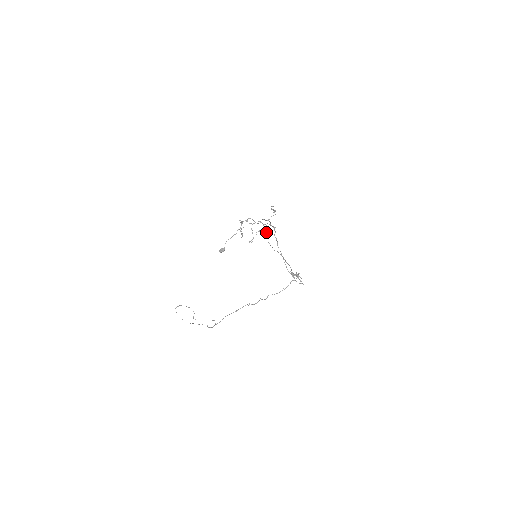
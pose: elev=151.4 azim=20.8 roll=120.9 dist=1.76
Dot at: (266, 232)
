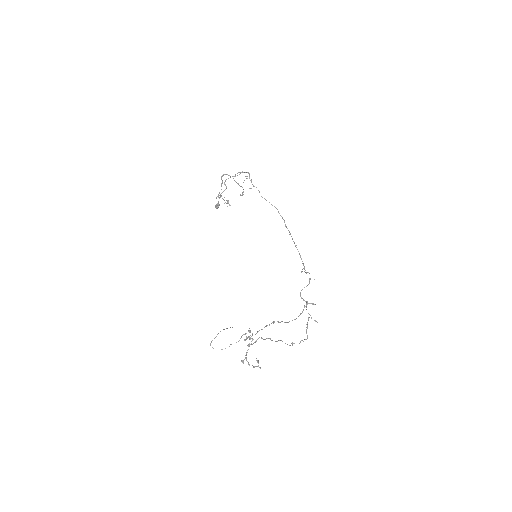
Dot at: (253, 186)
